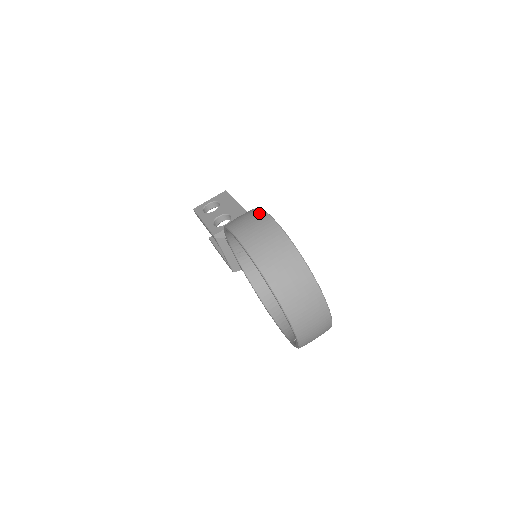
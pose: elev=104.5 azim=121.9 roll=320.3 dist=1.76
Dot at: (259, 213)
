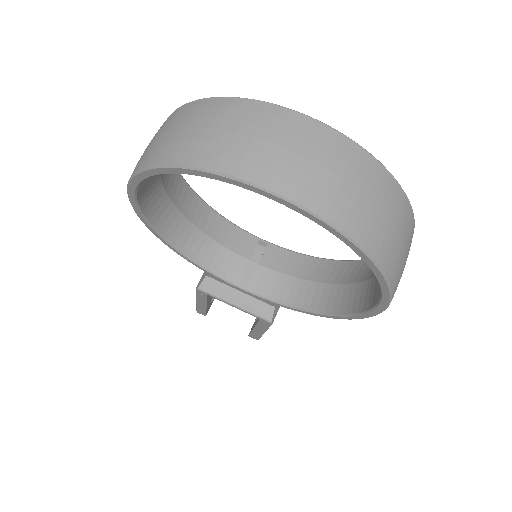
Dot at: occluded
